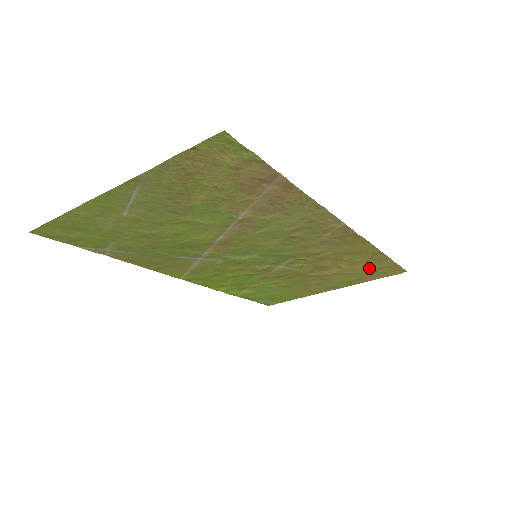
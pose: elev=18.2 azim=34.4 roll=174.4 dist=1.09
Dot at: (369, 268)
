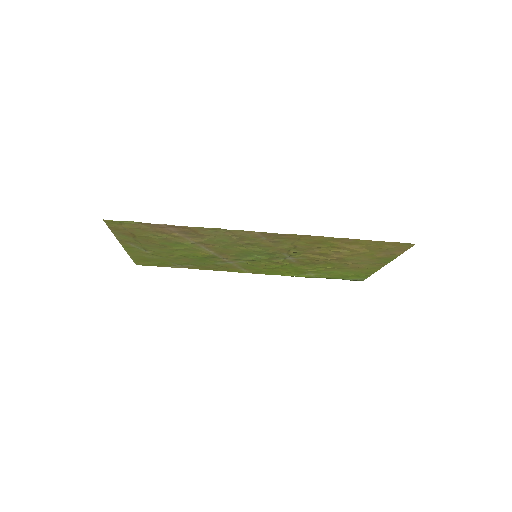
Dot at: (366, 248)
